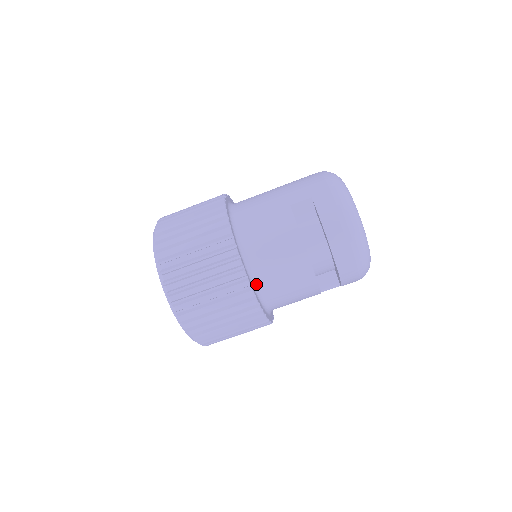
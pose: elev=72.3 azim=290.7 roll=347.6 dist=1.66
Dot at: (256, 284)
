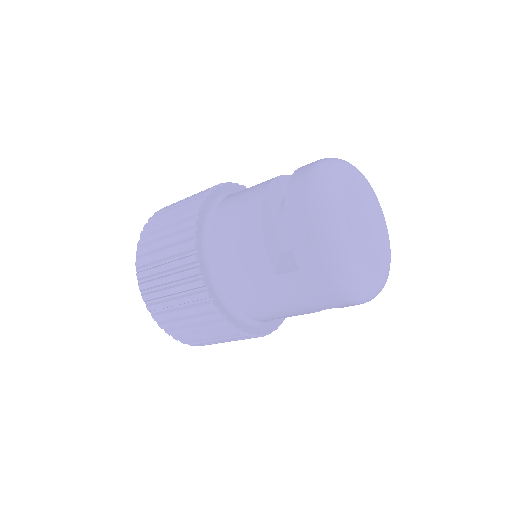
Dot at: occluded
